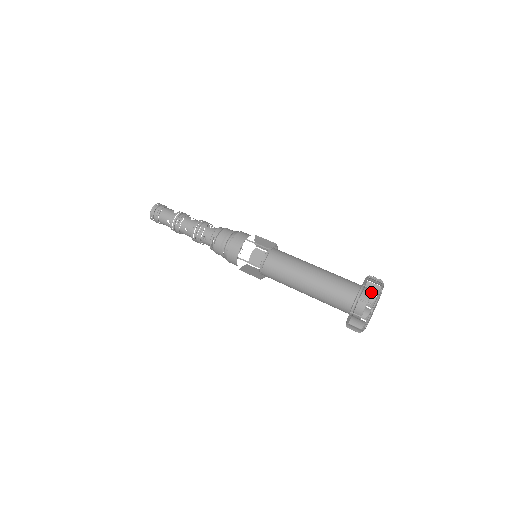
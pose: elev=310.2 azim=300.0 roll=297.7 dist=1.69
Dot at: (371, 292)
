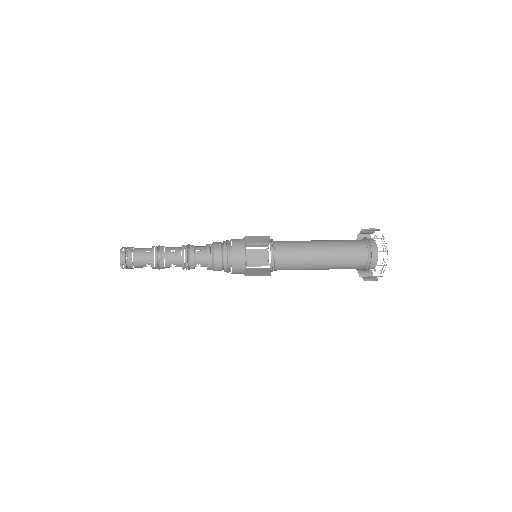
Dot at: occluded
